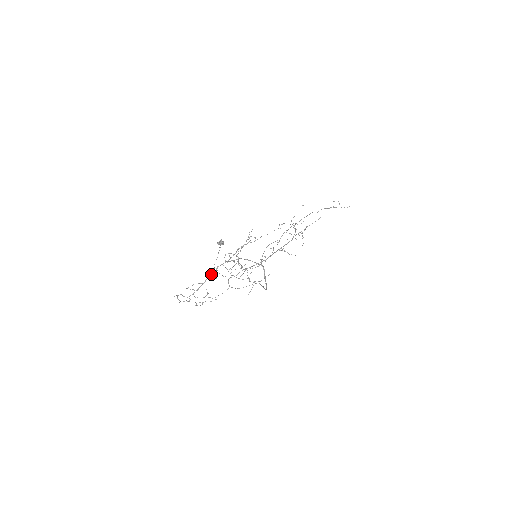
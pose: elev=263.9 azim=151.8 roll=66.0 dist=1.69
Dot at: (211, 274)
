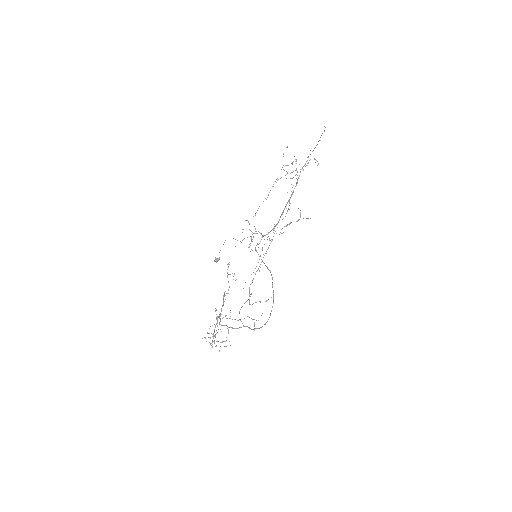
Dot at: (215, 325)
